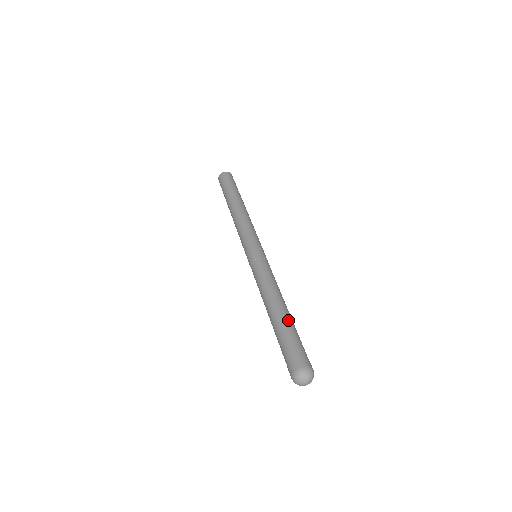
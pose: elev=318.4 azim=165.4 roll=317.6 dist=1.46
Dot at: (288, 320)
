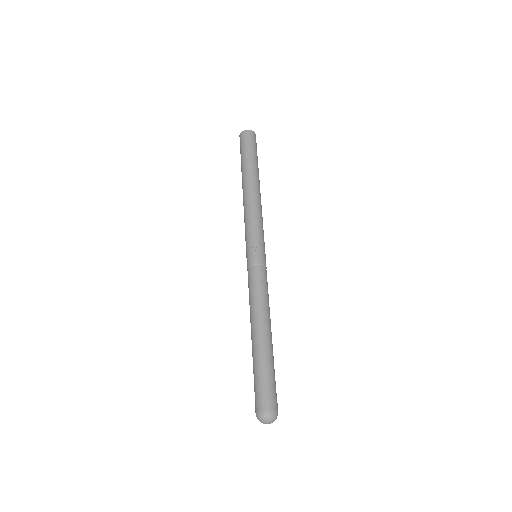
Dot at: (258, 351)
